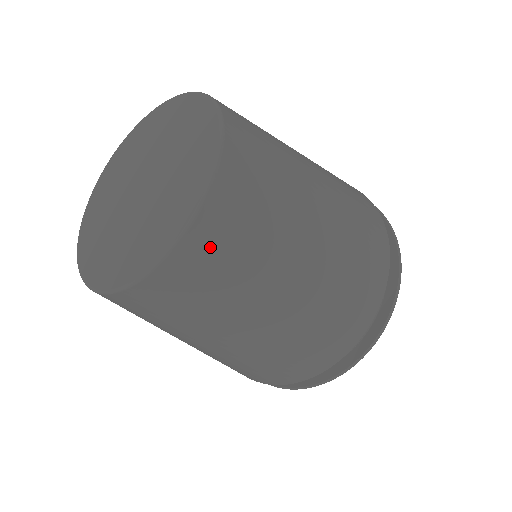
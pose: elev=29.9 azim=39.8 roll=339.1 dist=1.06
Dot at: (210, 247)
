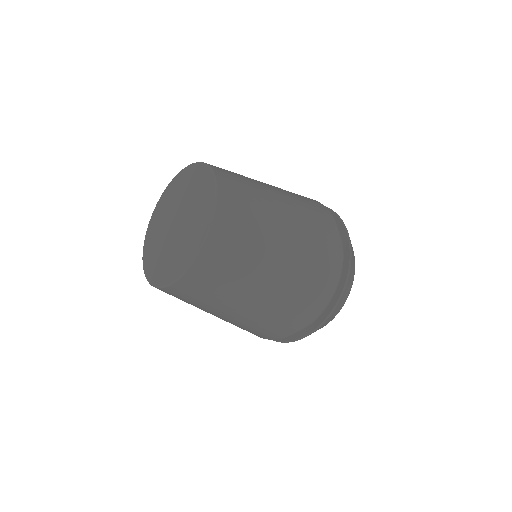
Dot at: (211, 264)
